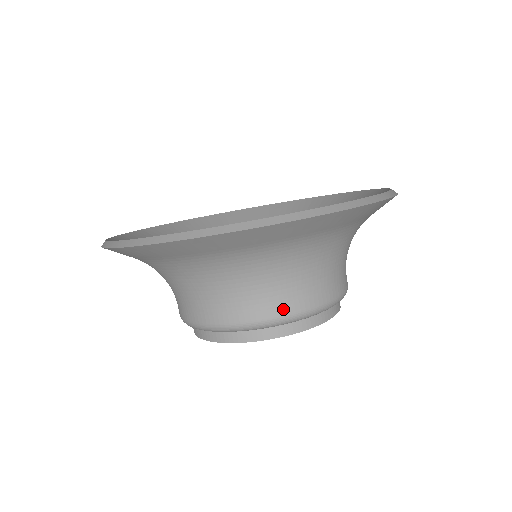
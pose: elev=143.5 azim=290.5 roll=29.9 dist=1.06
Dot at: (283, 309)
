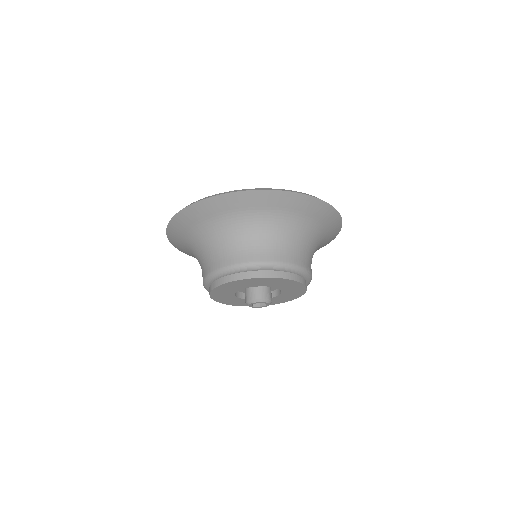
Dot at: (273, 257)
